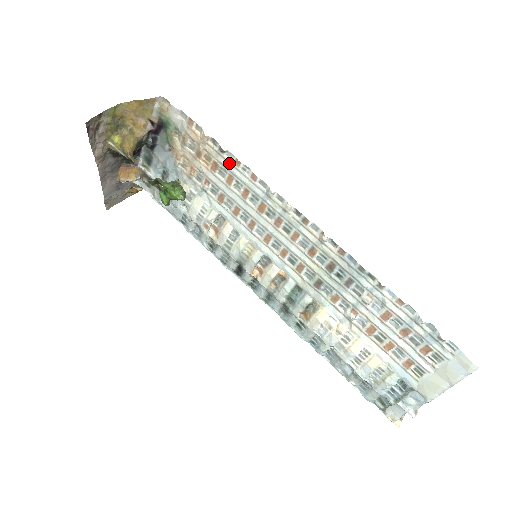
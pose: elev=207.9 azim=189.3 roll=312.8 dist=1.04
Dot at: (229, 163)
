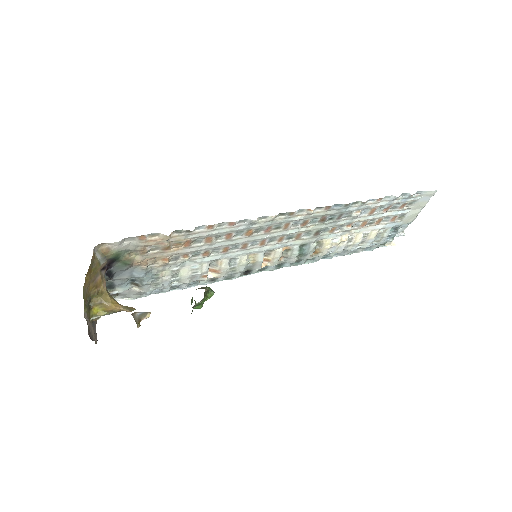
Dot at: (202, 233)
